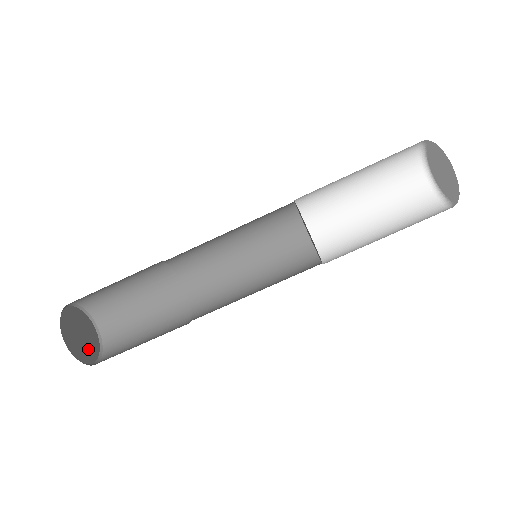
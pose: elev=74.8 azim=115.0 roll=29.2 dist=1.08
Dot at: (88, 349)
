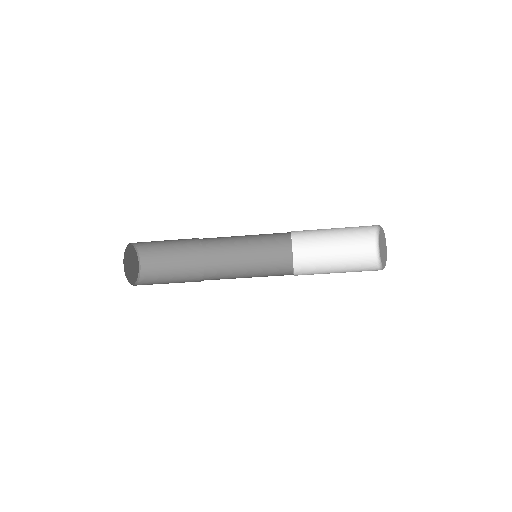
Dot at: (135, 271)
